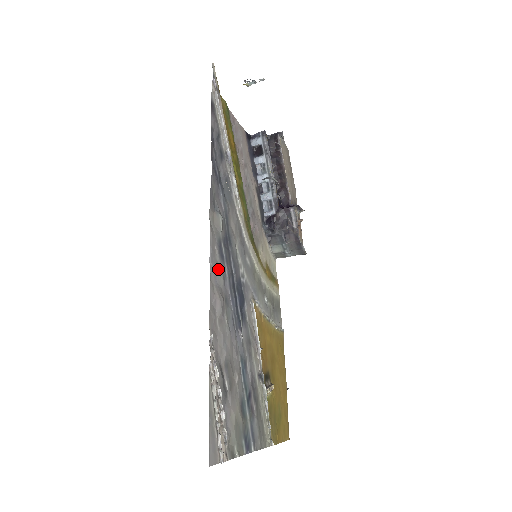
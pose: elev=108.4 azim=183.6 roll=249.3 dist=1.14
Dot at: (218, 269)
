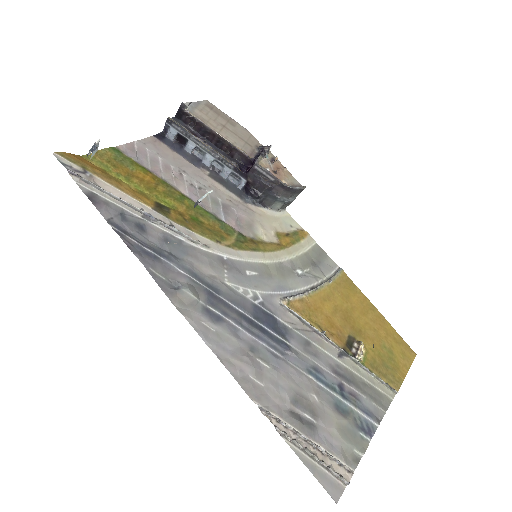
Dot at: (222, 337)
